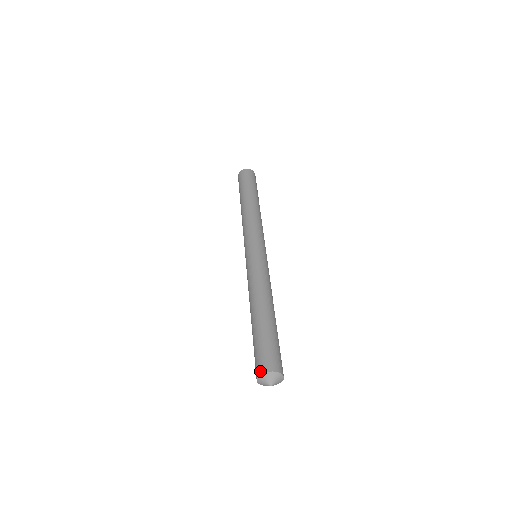
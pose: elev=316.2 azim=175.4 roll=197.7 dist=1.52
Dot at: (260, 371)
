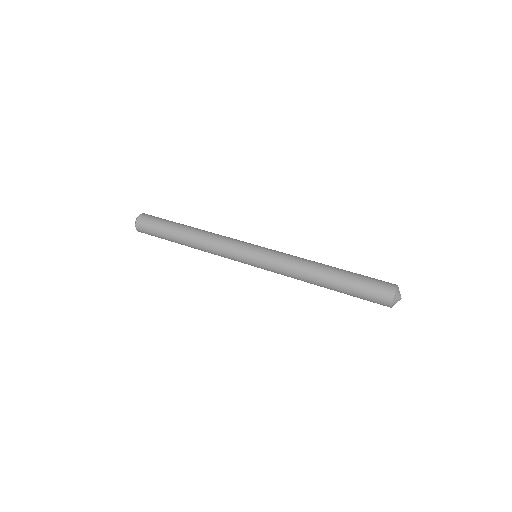
Dot at: (393, 287)
